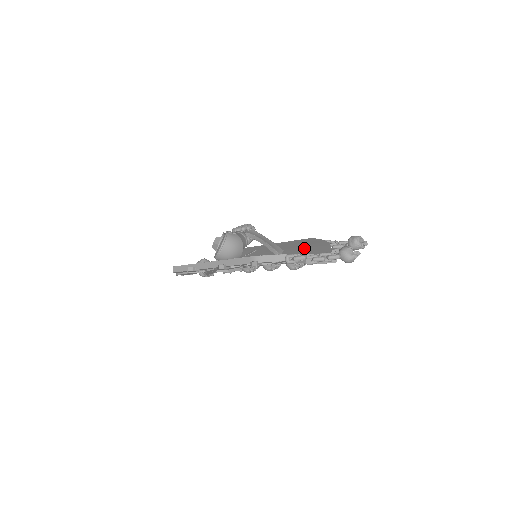
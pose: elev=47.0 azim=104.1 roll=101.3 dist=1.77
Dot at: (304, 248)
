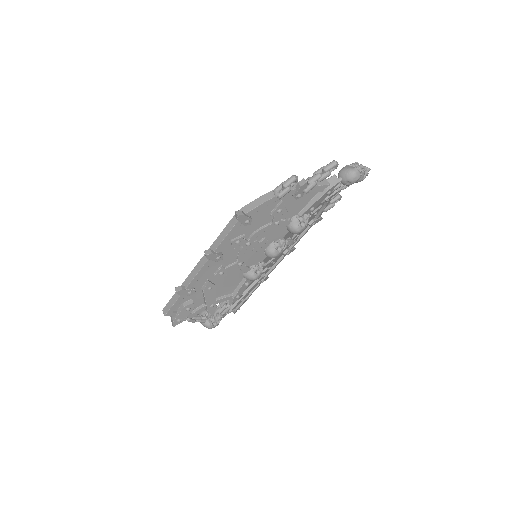
Dot at: occluded
